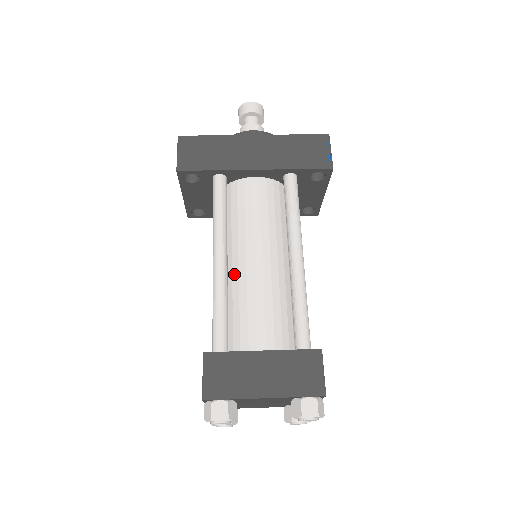
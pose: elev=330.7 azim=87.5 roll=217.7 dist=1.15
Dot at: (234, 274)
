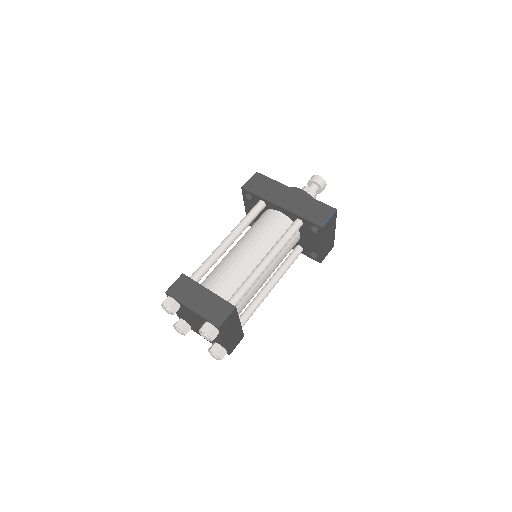
Dot at: (231, 253)
